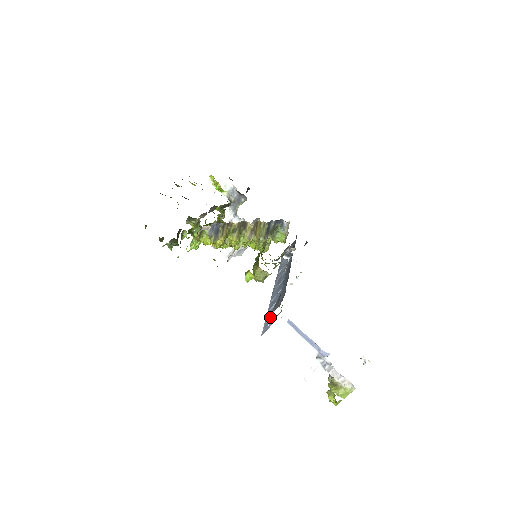
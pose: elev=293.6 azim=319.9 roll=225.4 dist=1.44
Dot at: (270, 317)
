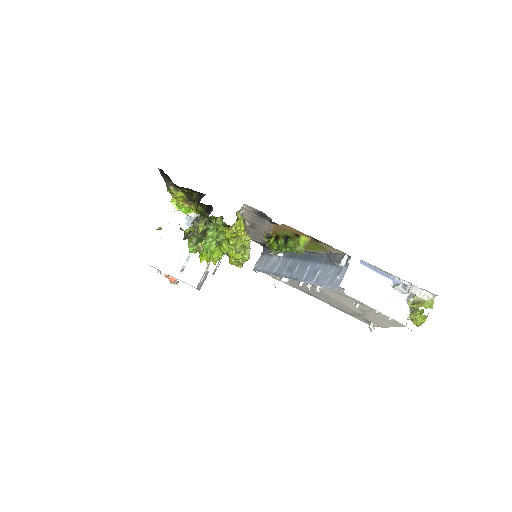
Dot at: (328, 277)
